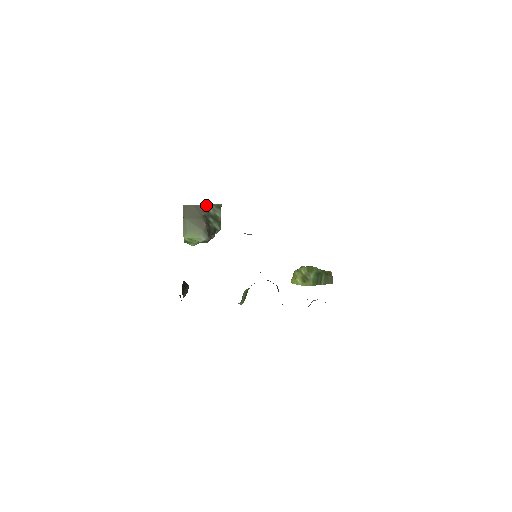
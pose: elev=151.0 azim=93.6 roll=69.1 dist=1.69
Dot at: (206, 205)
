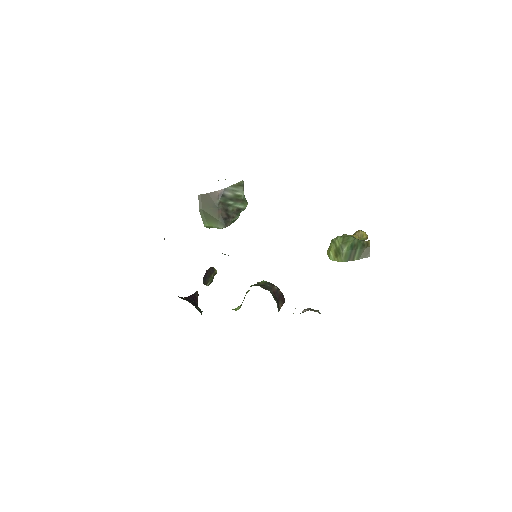
Dot at: (222, 190)
